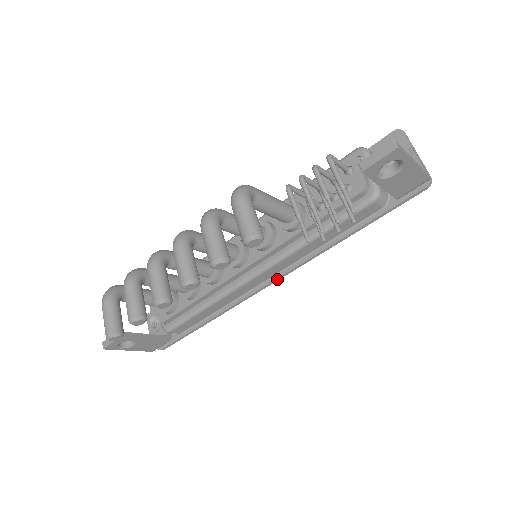
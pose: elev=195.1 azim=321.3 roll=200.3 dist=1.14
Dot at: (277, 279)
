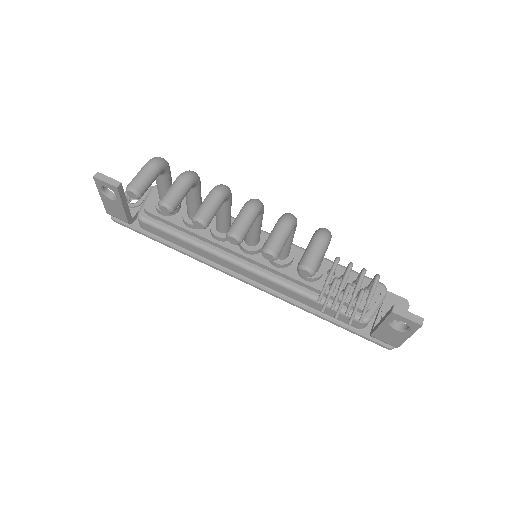
Dot at: (251, 284)
